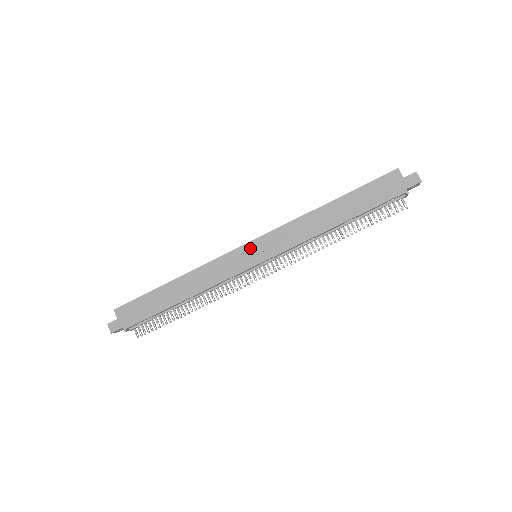
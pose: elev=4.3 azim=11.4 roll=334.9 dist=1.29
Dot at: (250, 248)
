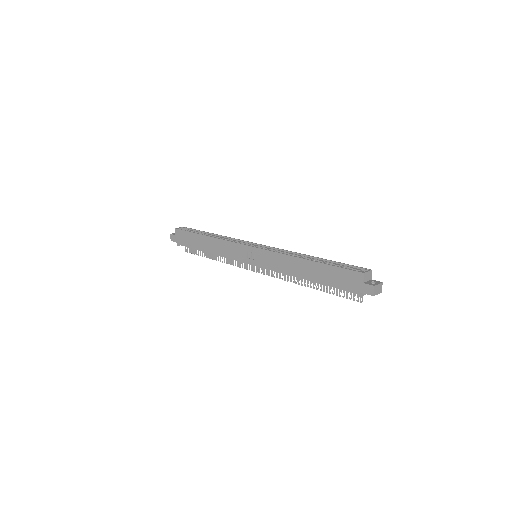
Dot at: (251, 251)
